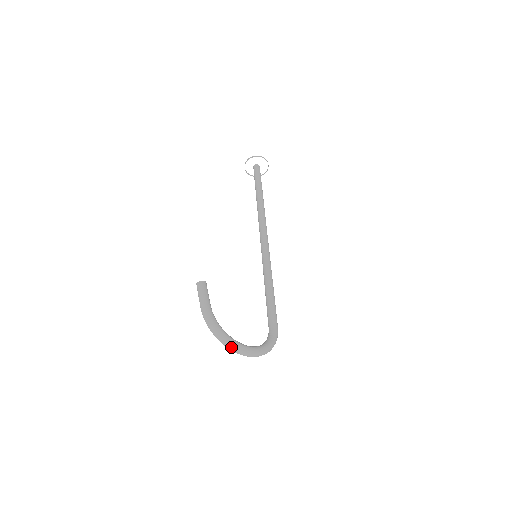
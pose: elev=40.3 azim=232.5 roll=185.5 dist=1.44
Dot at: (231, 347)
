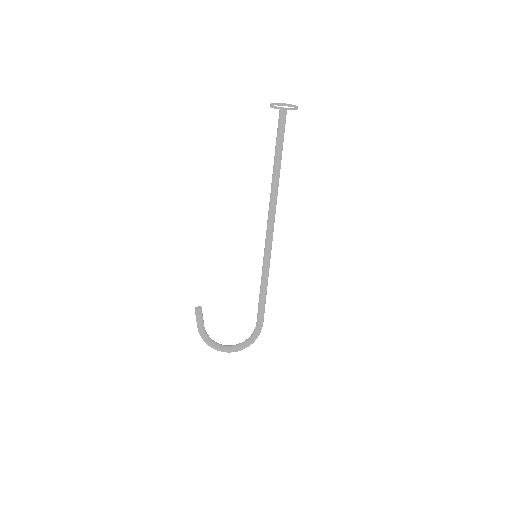
Dot at: occluded
